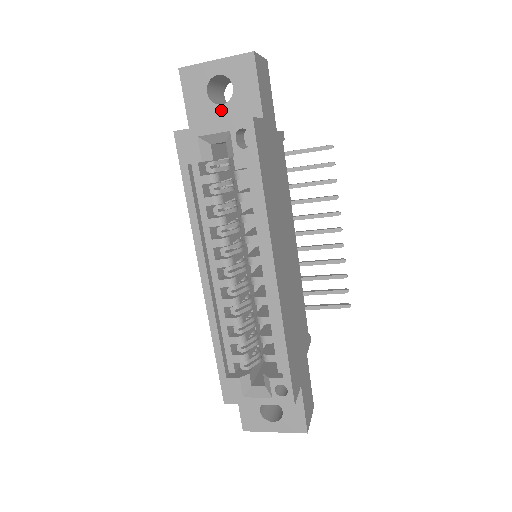
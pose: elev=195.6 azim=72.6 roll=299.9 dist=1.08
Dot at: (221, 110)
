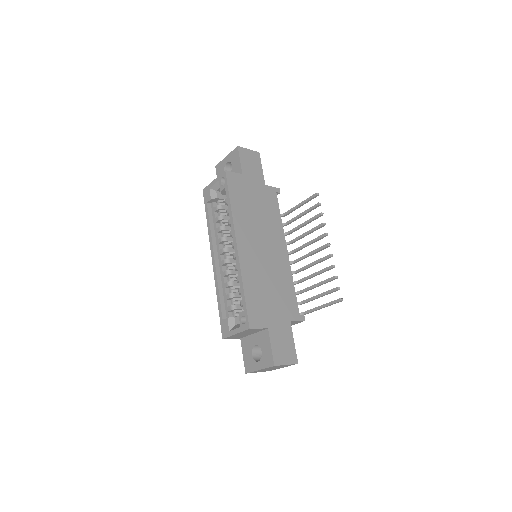
Dot at: occluded
